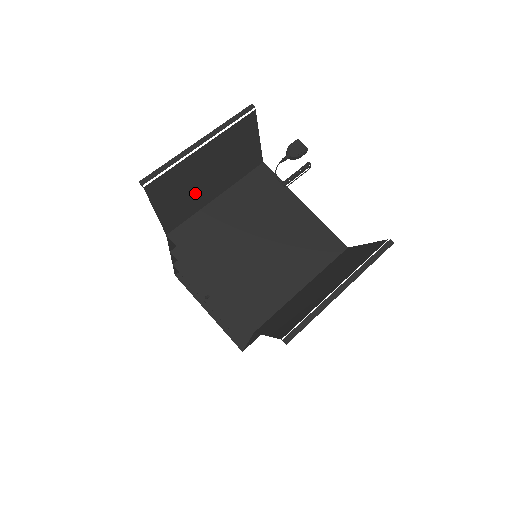
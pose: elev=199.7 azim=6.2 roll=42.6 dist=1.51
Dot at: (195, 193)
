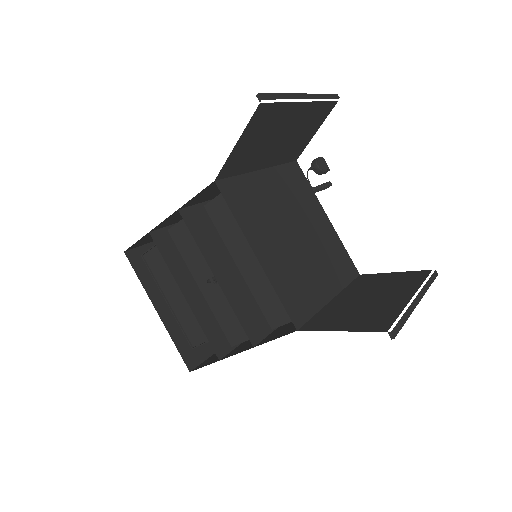
Dot at: (261, 150)
